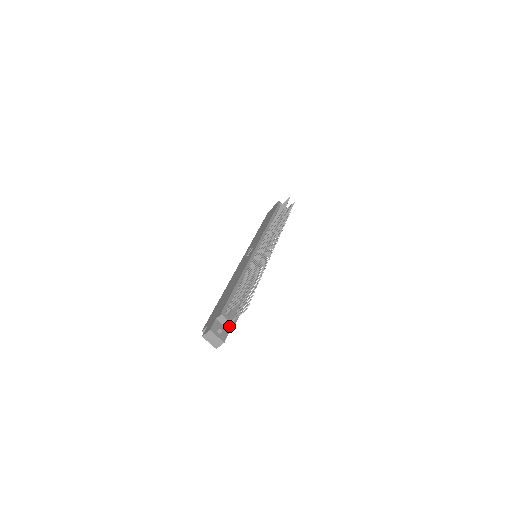
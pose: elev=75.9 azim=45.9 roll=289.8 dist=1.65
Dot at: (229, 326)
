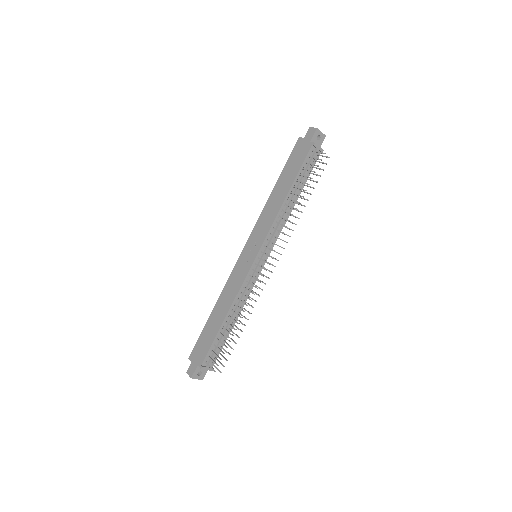
Dot at: (208, 369)
